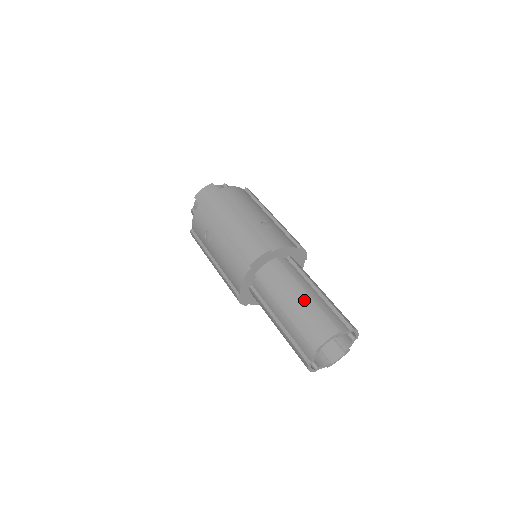
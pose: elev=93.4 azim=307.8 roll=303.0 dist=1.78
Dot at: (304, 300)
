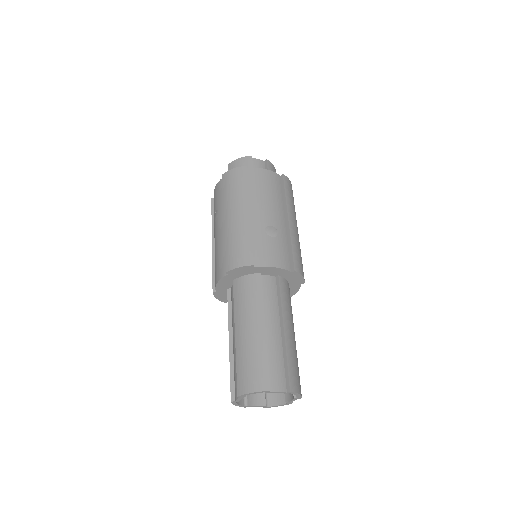
Dot at: (257, 336)
